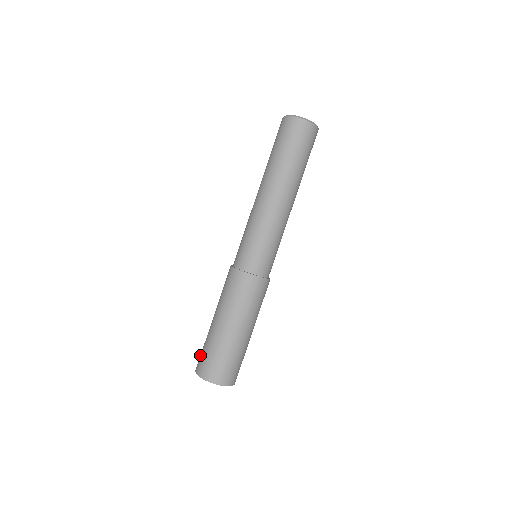
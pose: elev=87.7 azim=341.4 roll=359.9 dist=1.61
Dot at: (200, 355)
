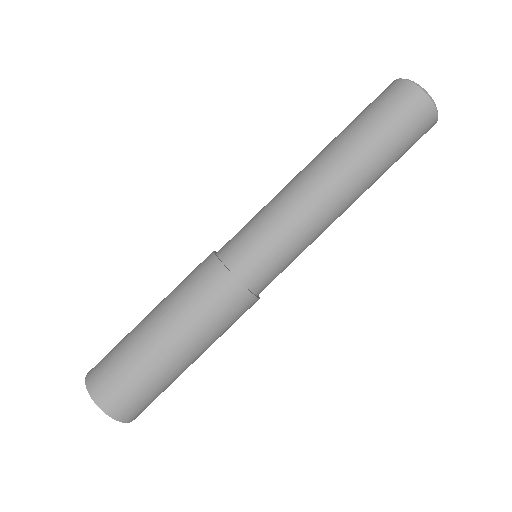
Dot at: occluded
